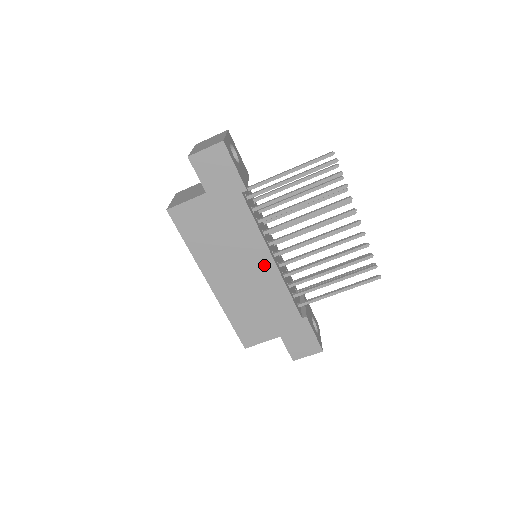
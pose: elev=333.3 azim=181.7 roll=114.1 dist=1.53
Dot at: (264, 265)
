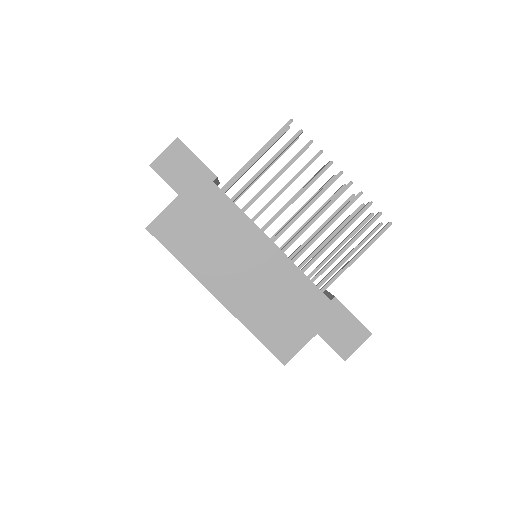
Dot at: (265, 252)
